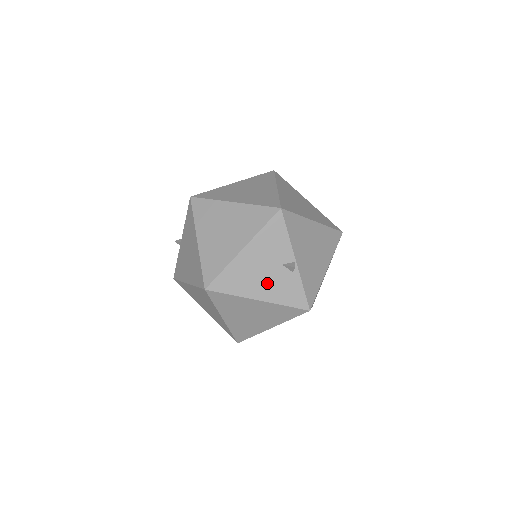
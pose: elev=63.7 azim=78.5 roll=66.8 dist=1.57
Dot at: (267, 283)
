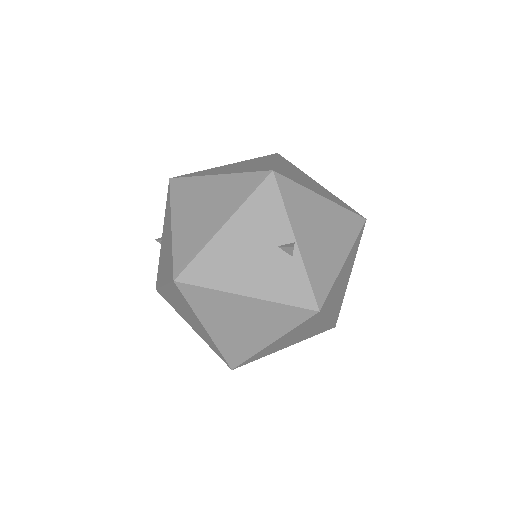
Dot at: (258, 272)
